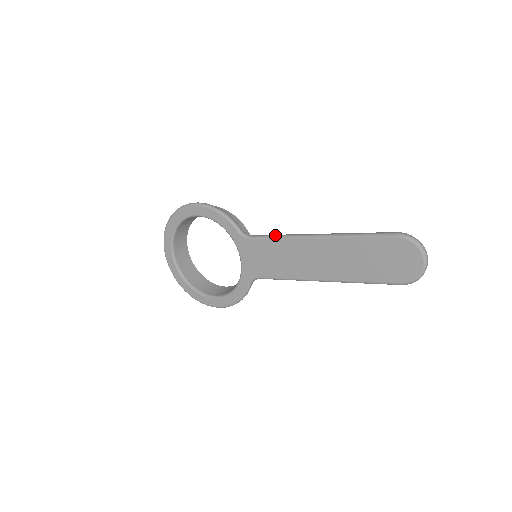
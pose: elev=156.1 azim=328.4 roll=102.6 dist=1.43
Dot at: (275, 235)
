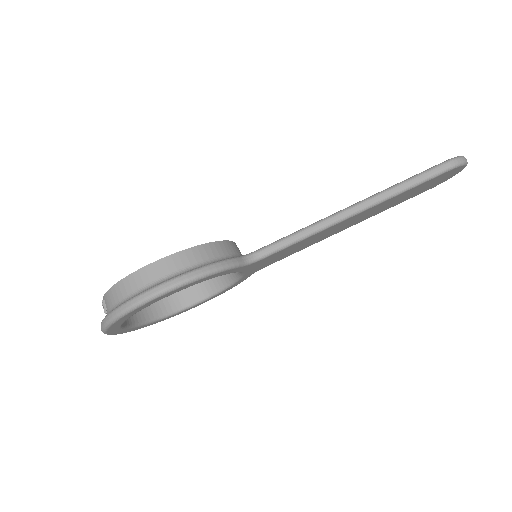
Dot at: (296, 238)
